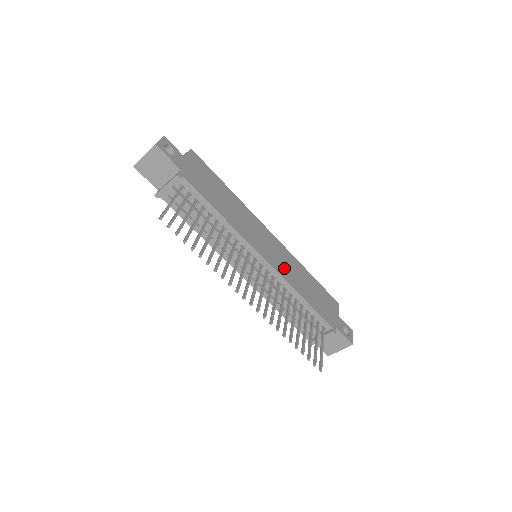
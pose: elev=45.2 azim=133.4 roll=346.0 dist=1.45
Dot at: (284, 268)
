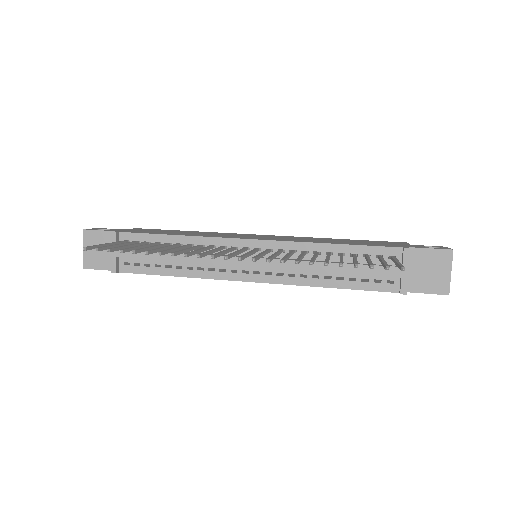
Dot at: occluded
